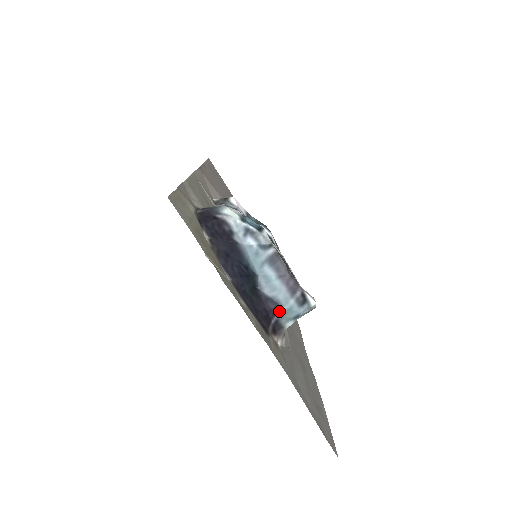
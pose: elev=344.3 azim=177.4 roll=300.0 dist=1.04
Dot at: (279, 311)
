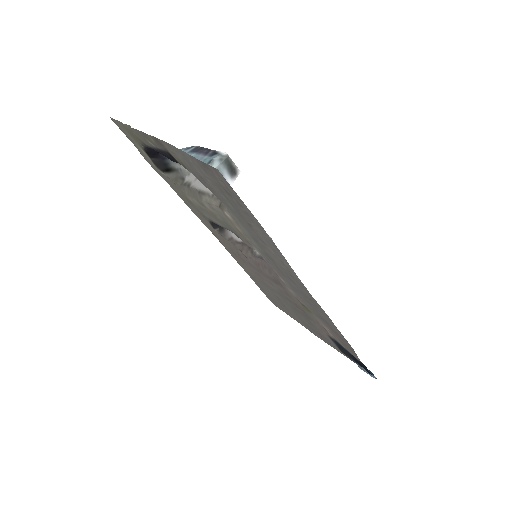
Dot at: occluded
